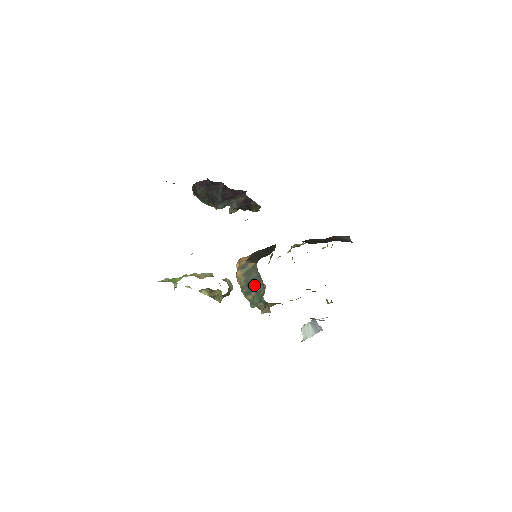
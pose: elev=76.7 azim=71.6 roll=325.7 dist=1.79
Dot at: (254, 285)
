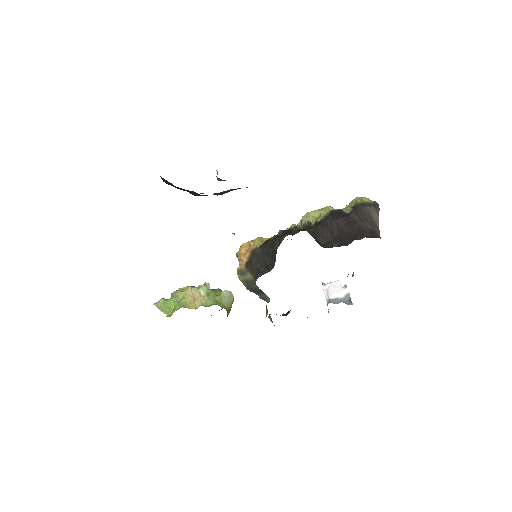
Dot at: (257, 291)
